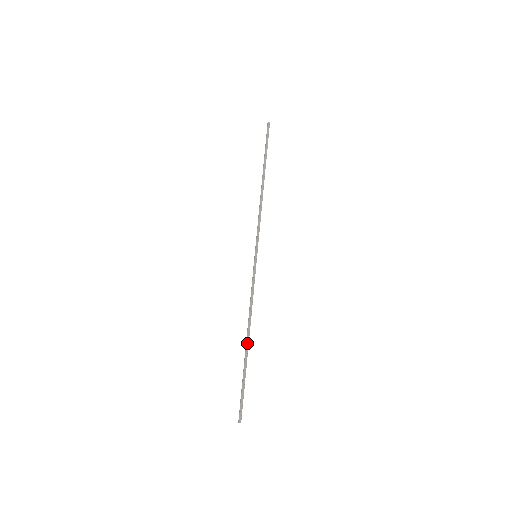
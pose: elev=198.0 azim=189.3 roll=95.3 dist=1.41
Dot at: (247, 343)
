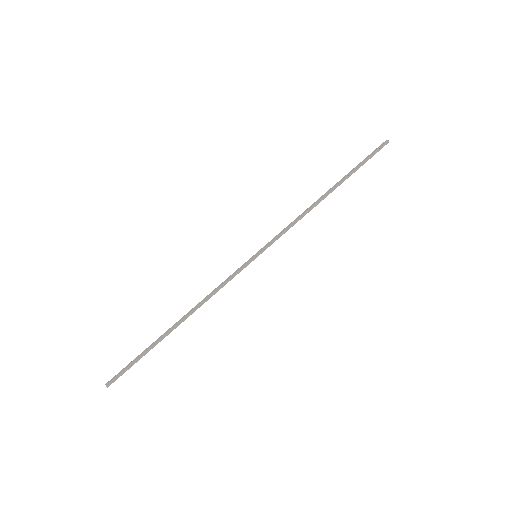
Dot at: (176, 326)
